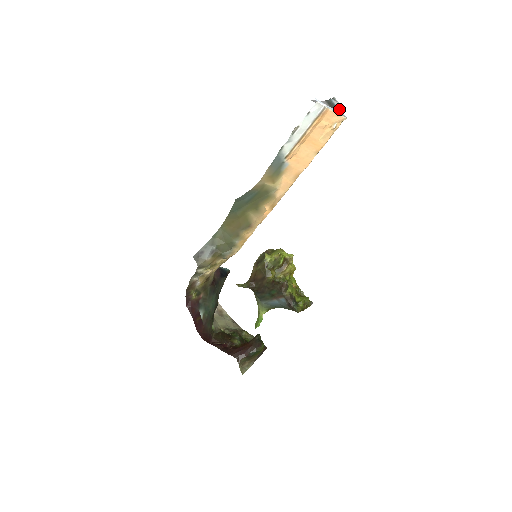
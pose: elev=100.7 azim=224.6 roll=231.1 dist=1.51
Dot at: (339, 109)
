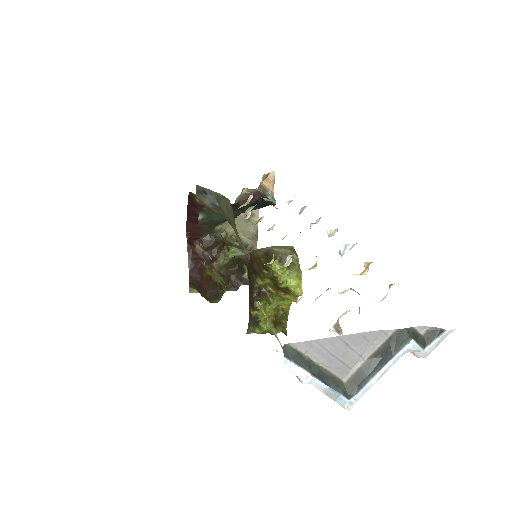
Dot at: (370, 381)
